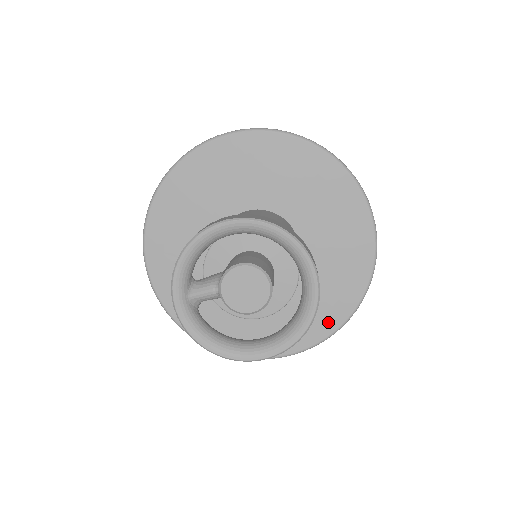
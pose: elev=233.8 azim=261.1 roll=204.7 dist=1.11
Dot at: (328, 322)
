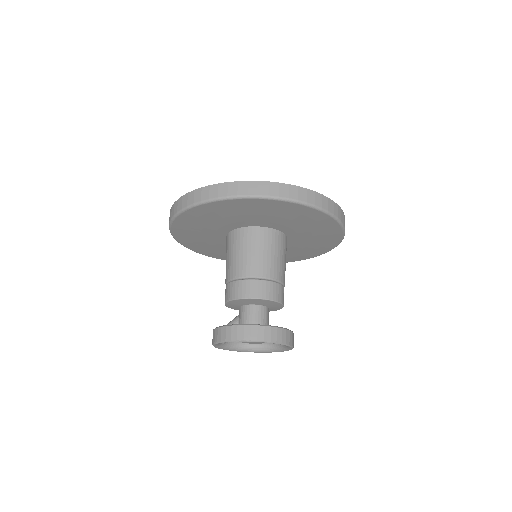
Dot at: (312, 255)
